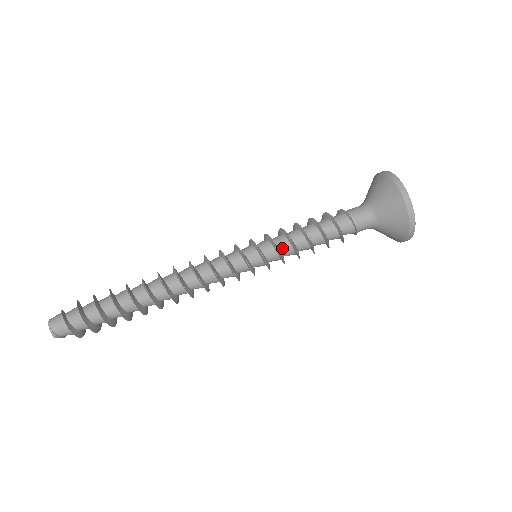
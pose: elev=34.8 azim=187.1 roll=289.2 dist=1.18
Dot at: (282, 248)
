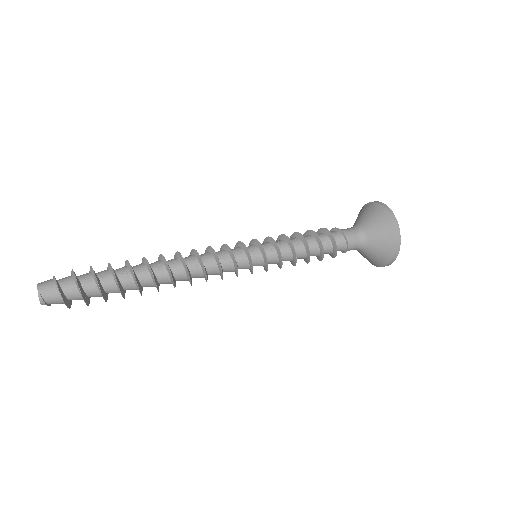
Dot at: (282, 252)
